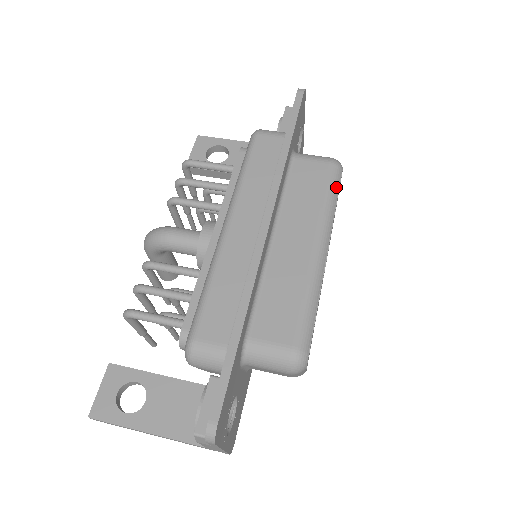
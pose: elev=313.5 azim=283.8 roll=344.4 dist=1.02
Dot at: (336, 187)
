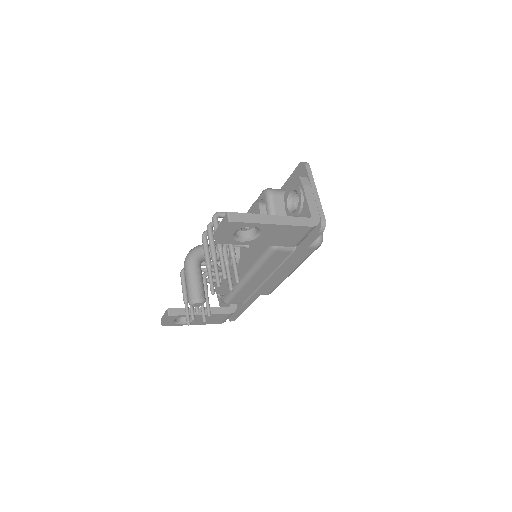
Dot at: occluded
